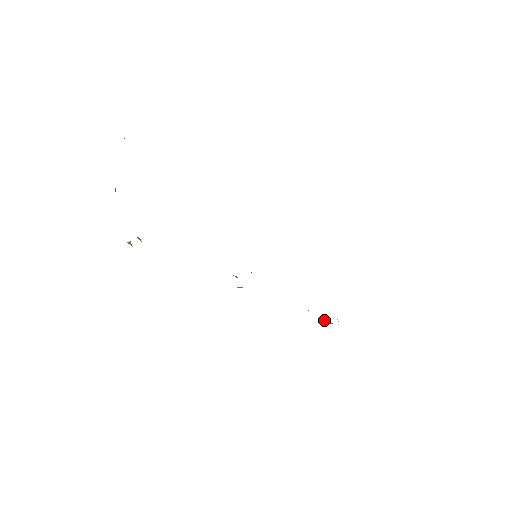
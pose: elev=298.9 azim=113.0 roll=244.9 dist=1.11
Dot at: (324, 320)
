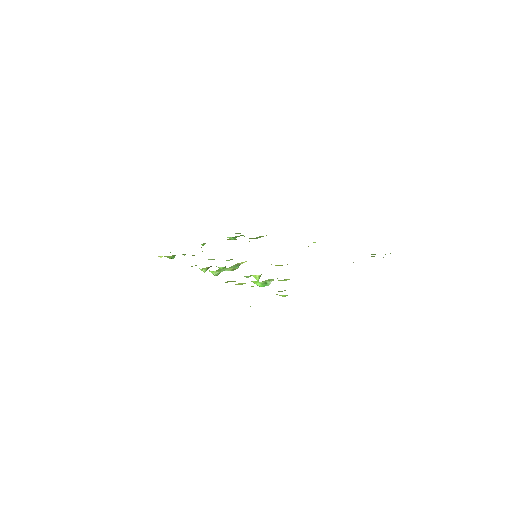
Dot at: occluded
